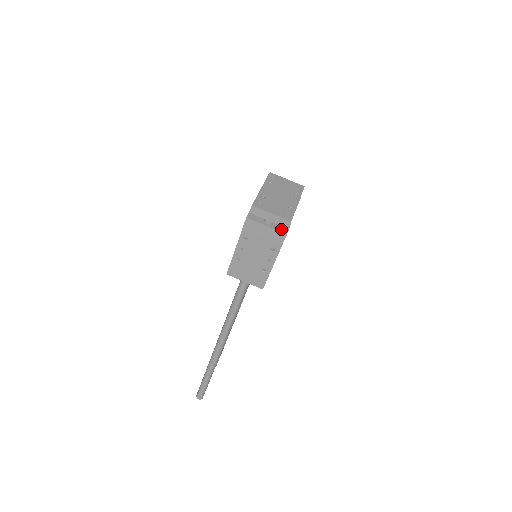
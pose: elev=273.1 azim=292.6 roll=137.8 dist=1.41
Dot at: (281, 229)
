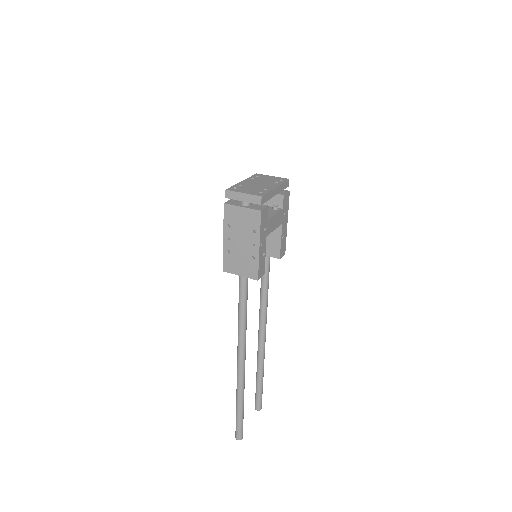
Dot at: (256, 208)
